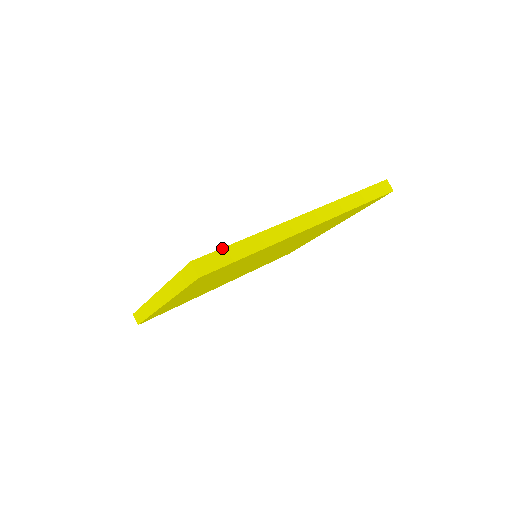
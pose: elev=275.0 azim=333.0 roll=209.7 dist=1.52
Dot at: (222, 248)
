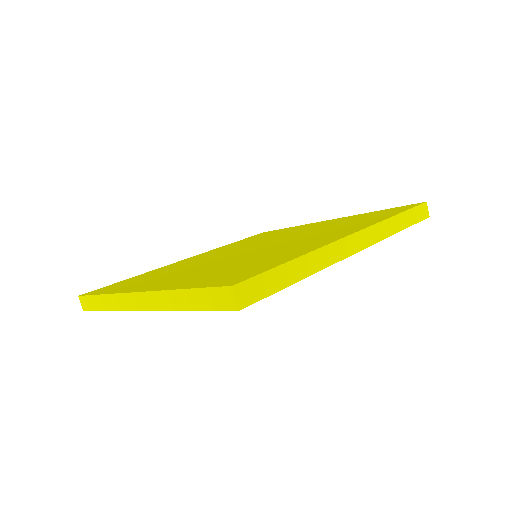
Dot at: (269, 270)
